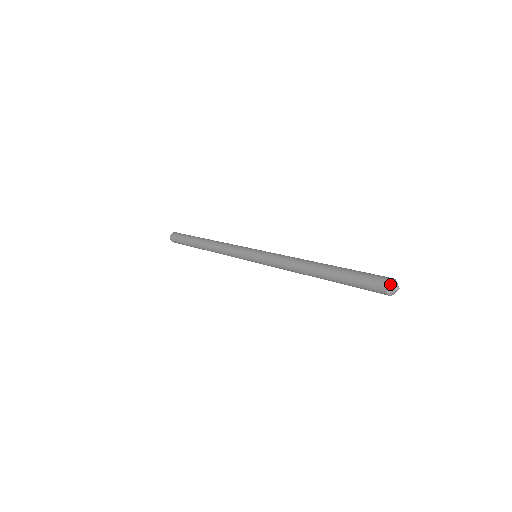
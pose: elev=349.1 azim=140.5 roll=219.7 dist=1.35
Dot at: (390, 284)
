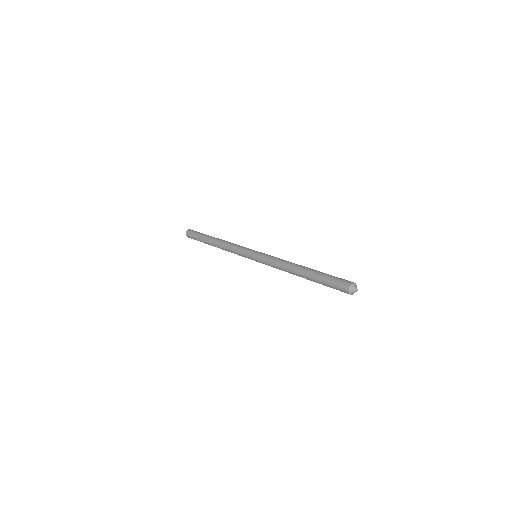
Dot at: (352, 285)
